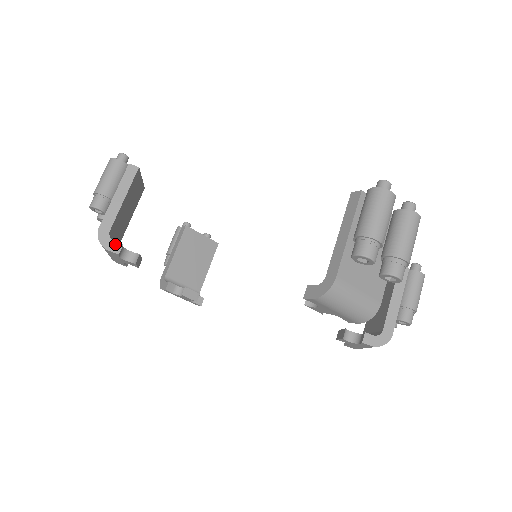
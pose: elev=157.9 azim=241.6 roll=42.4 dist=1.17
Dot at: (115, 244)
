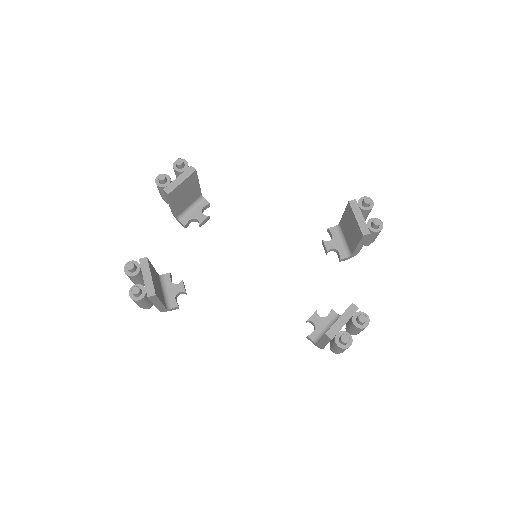
Dot at: (174, 308)
